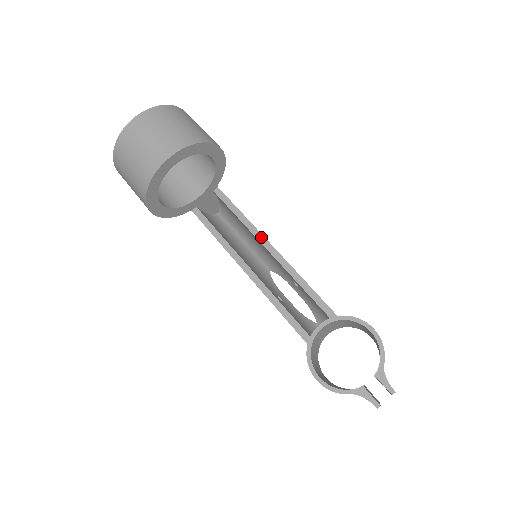
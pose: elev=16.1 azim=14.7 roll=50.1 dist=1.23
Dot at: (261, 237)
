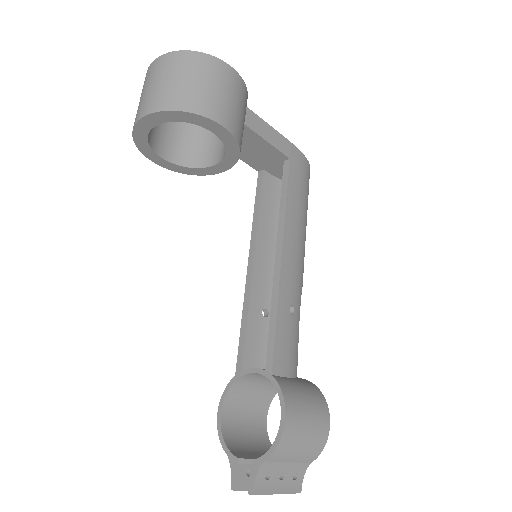
Dot at: (280, 239)
